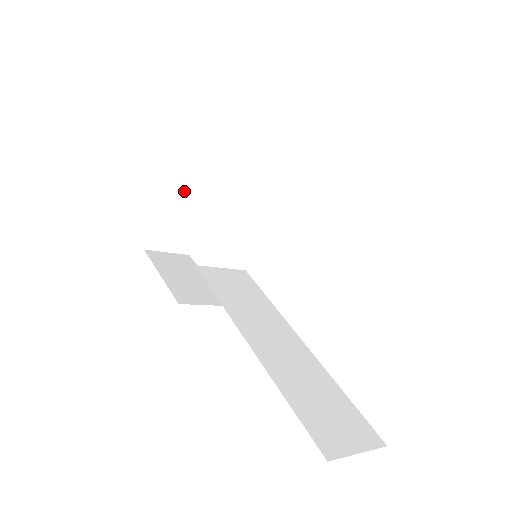
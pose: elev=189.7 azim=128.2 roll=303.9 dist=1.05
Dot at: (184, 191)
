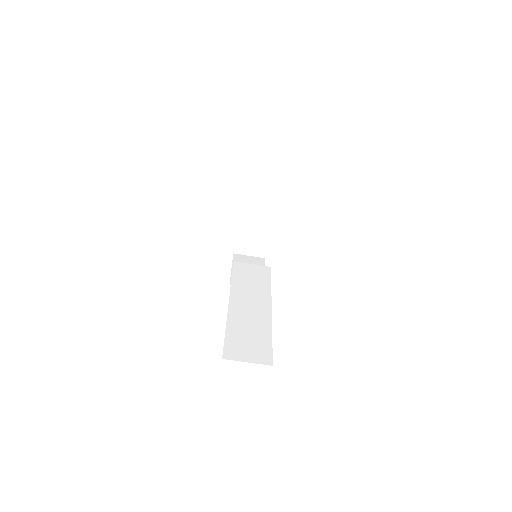
Dot at: (253, 216)
